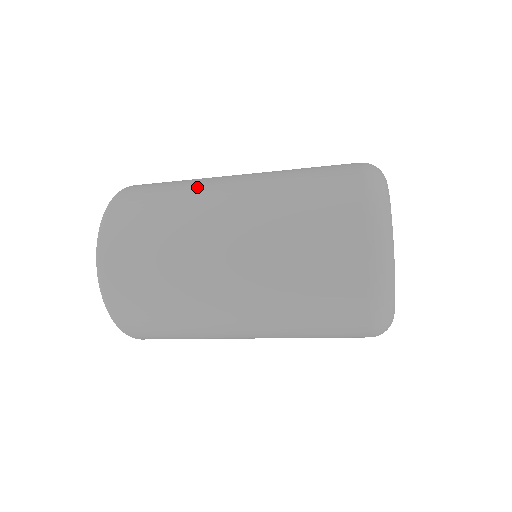
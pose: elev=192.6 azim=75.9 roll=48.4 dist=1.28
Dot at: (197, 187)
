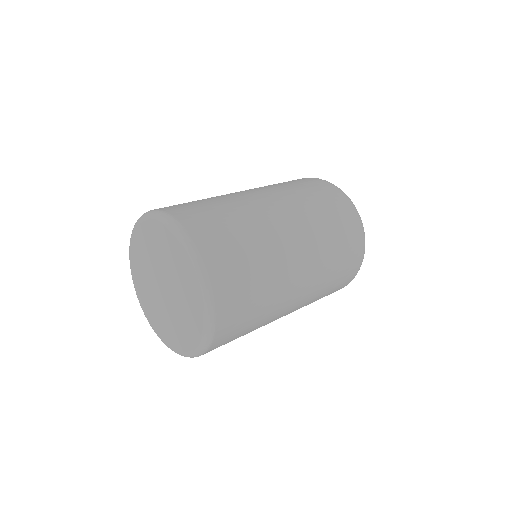
Dot at: (265, 232)
